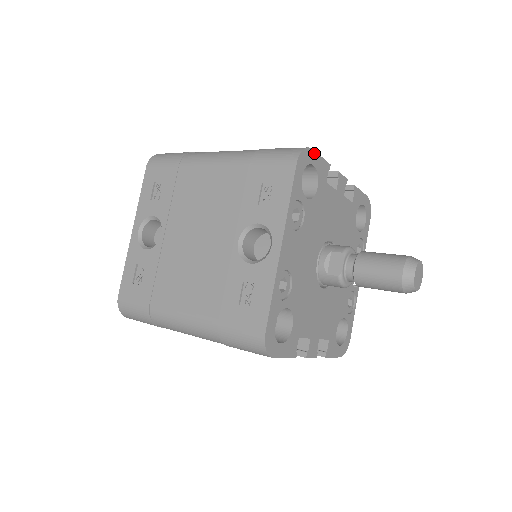
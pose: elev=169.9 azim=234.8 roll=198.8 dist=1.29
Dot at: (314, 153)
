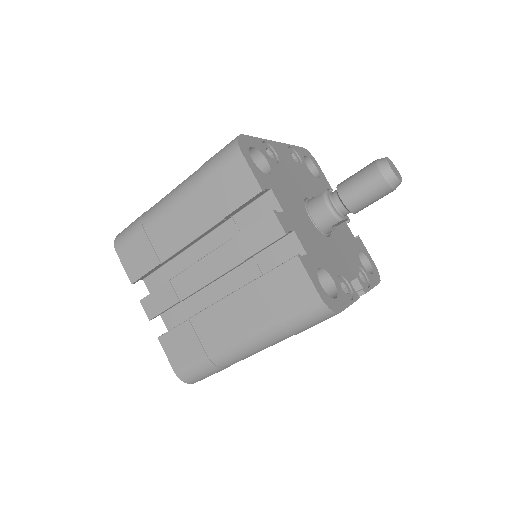
Dot at: (319, 167)
